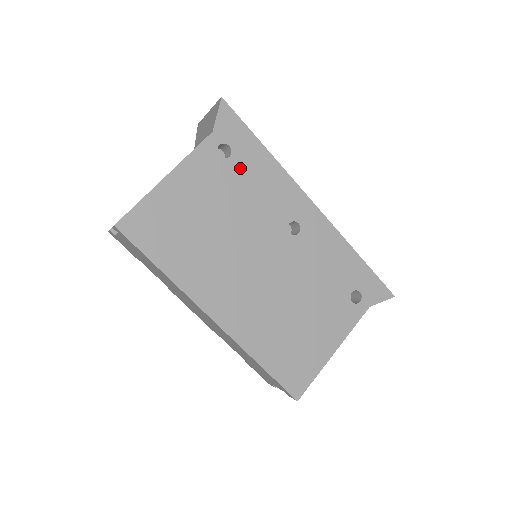
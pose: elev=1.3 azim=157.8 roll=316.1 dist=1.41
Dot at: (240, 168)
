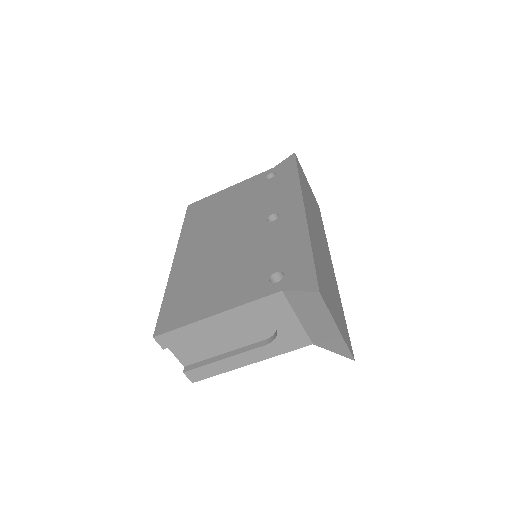
Dot at: (272, 183)
